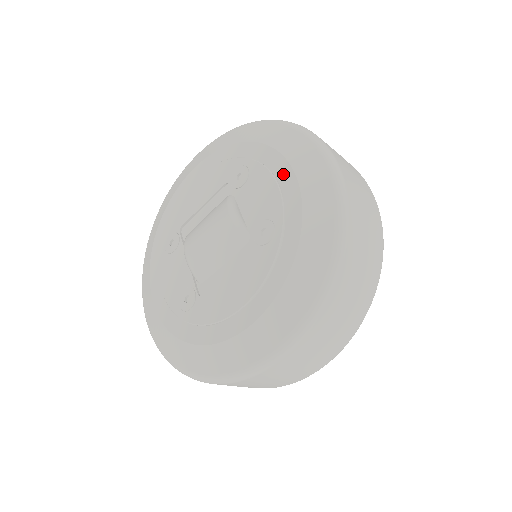
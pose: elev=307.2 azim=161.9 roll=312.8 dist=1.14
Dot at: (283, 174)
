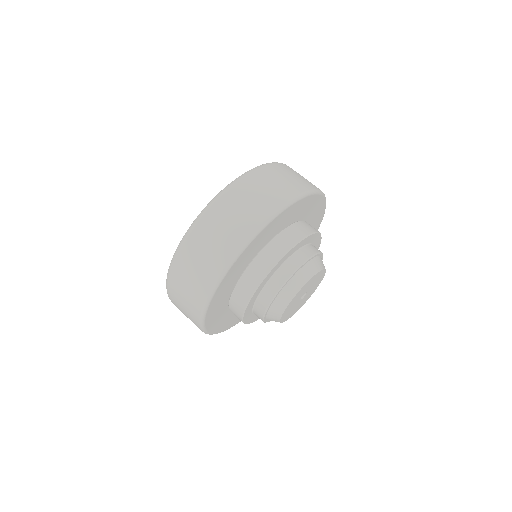
Dot at: occluded
